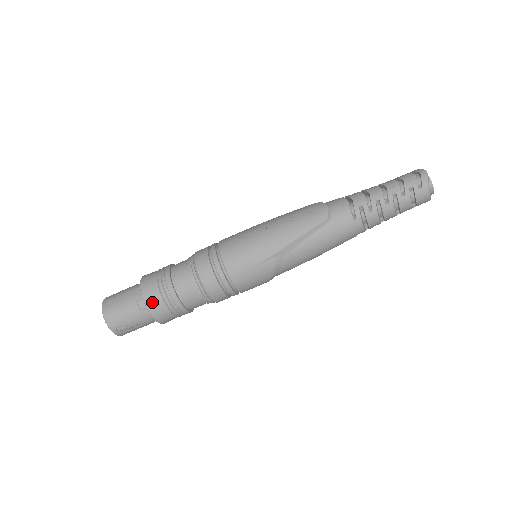
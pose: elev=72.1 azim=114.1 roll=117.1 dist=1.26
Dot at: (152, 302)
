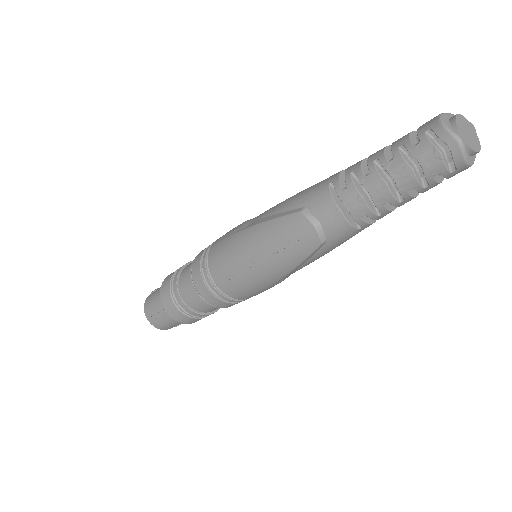
Dot at: (188, 321)
